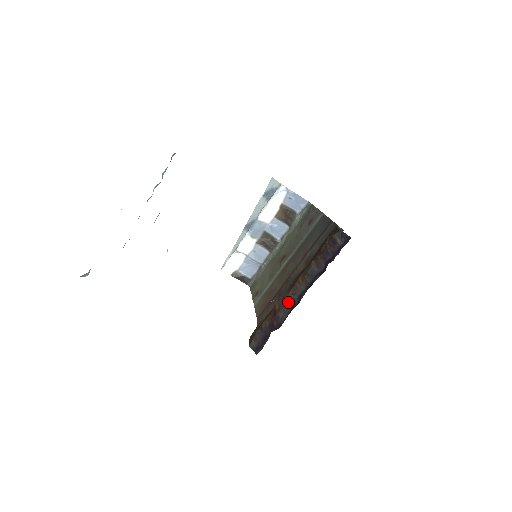
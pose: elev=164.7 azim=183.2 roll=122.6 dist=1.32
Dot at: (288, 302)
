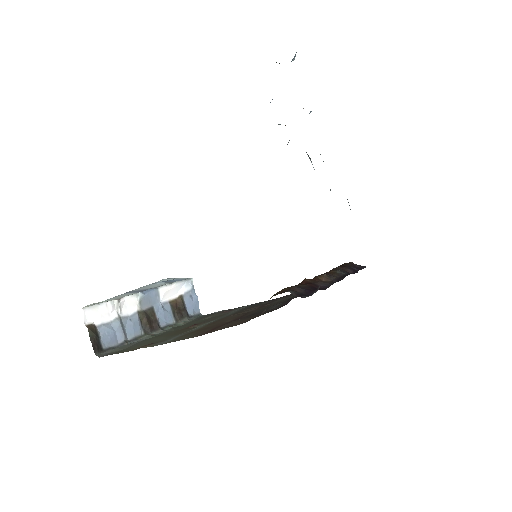
Dot at: (323, 280)
